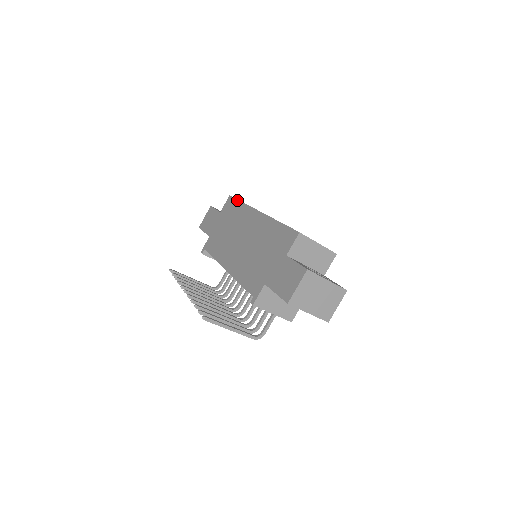
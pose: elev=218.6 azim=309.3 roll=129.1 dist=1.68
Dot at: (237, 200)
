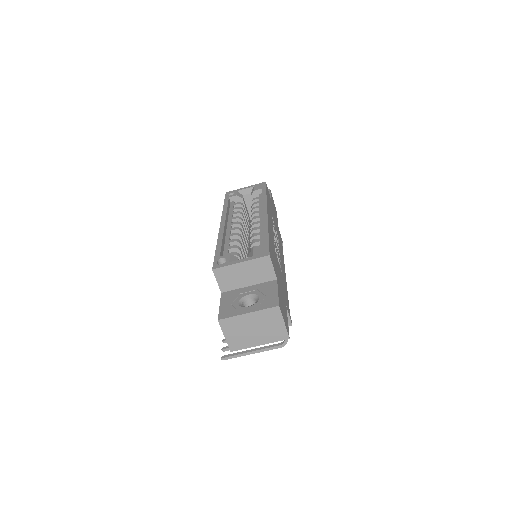
Dot at: (224, 202)
